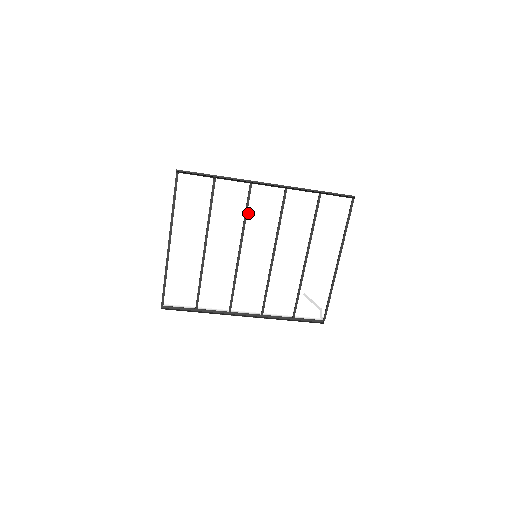
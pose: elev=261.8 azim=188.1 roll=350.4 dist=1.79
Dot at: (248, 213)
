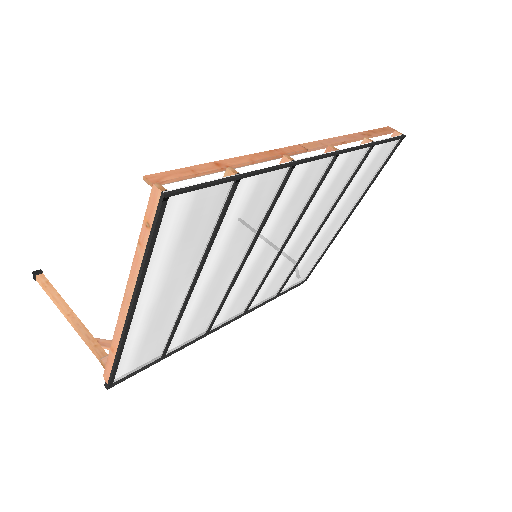
Dot at: (270, 212)
